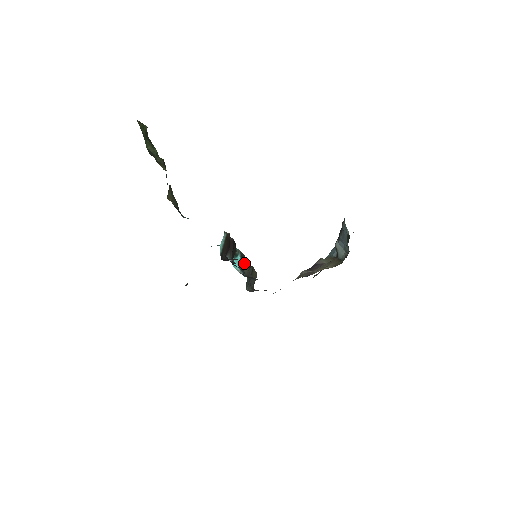
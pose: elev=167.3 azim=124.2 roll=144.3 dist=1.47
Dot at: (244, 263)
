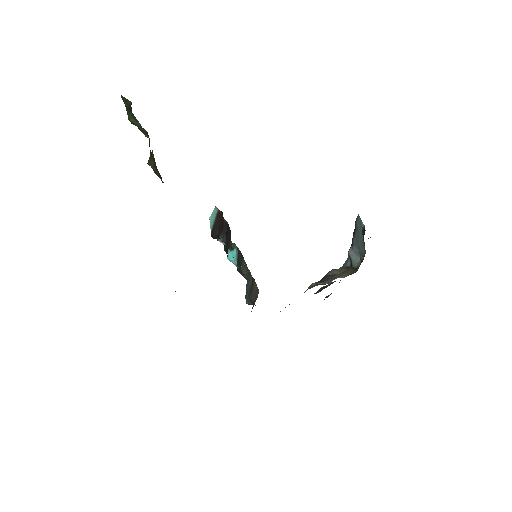
Dot at: (242, 264)
